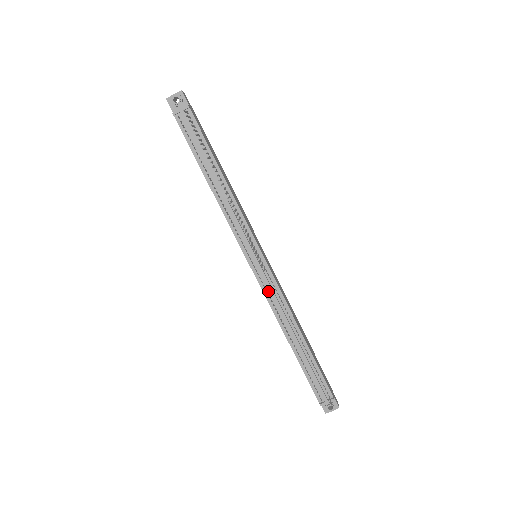
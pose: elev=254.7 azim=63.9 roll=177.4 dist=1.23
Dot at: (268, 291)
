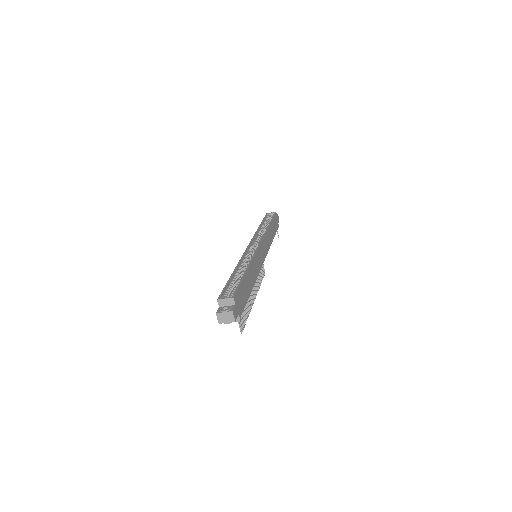
Dot at: occluded
